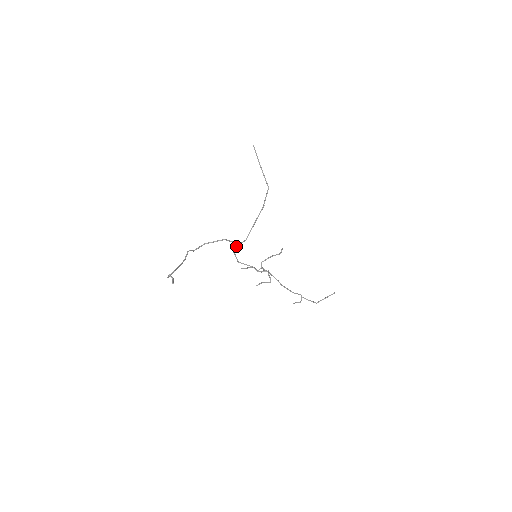
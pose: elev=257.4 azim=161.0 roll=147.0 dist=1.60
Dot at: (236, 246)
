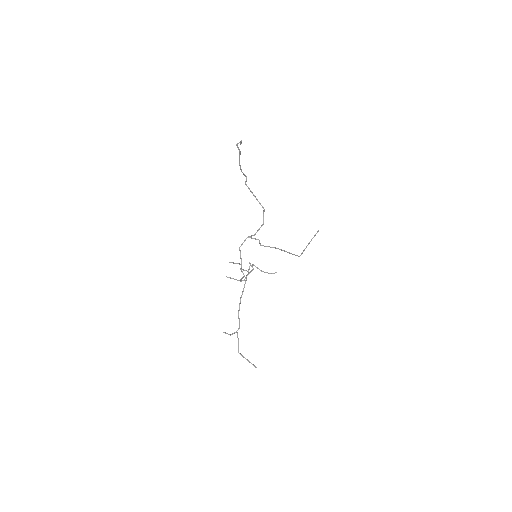
Dot at: (259, 228)
